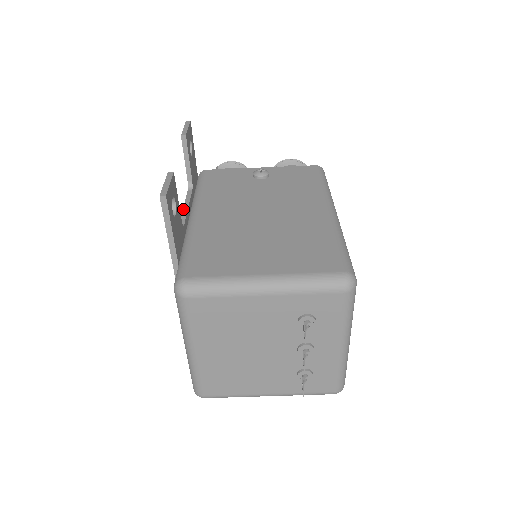
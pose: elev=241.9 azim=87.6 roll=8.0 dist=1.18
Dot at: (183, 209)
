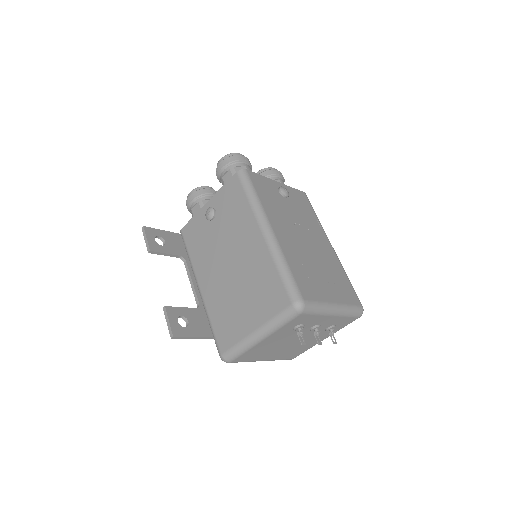
Dot at: (191, 287)
